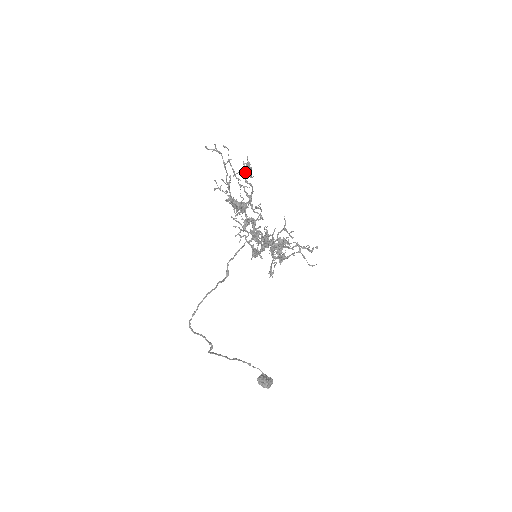
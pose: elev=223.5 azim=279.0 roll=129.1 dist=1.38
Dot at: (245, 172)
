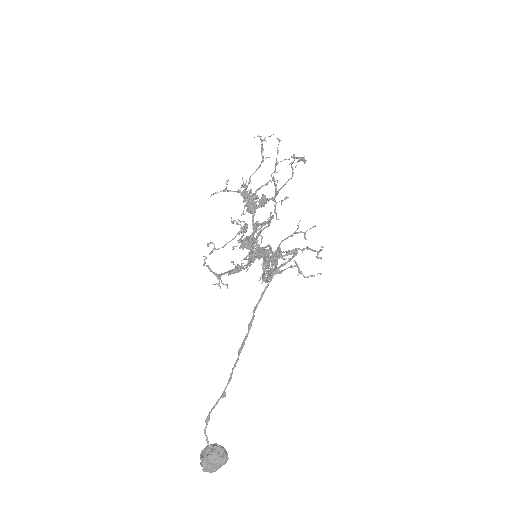
Dot at: occluded
